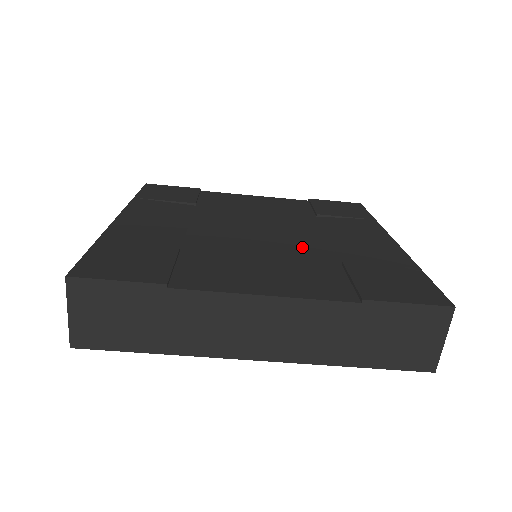
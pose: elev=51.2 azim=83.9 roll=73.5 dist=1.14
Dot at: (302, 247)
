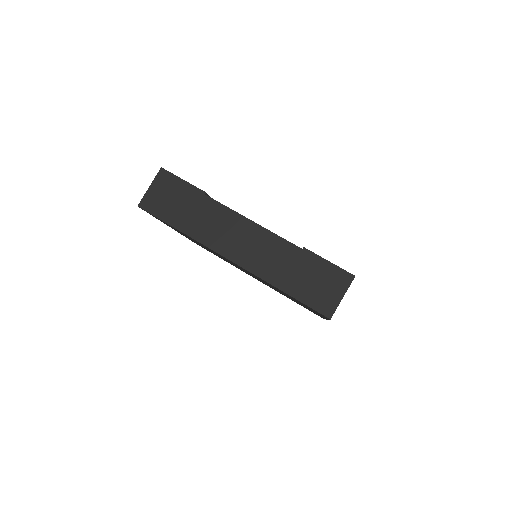
Dot at: occluded
